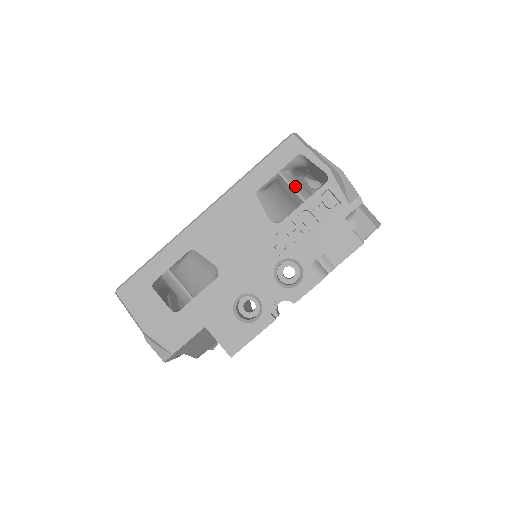
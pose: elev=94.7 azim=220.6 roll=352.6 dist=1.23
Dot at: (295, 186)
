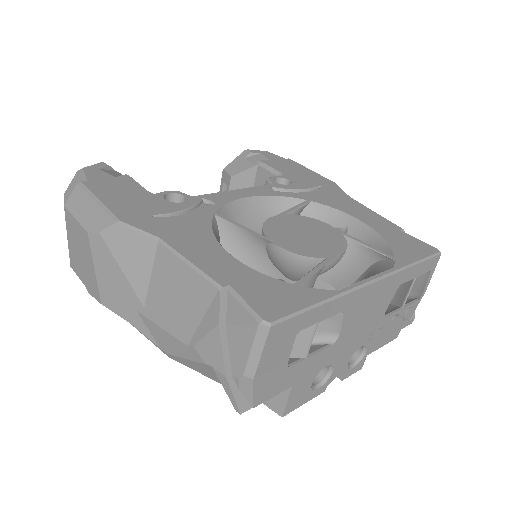
Dot at: (409, 291)
